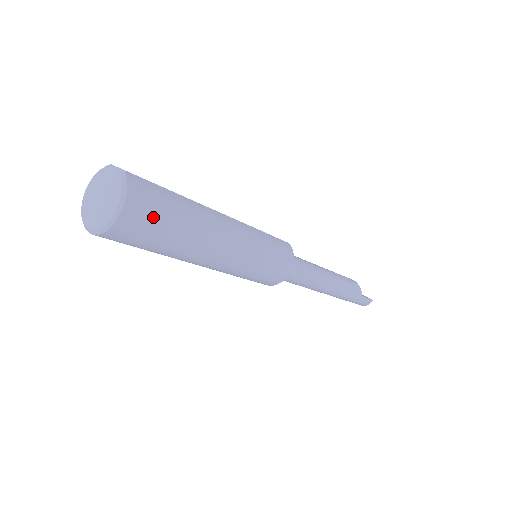
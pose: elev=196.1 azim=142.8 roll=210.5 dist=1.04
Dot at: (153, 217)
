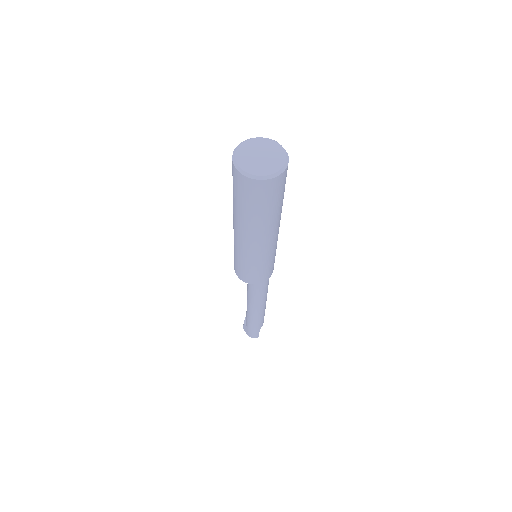
Dot at: (277, 193)
